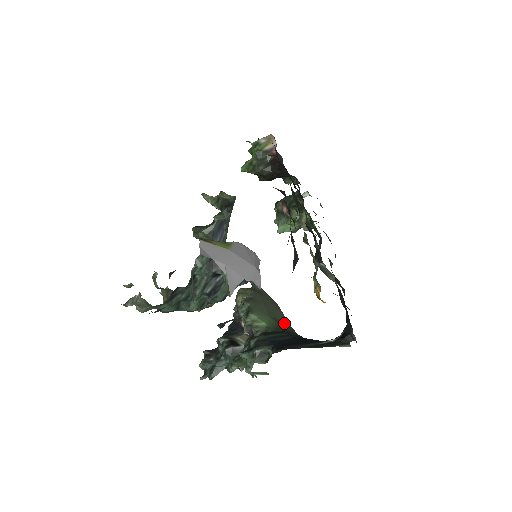
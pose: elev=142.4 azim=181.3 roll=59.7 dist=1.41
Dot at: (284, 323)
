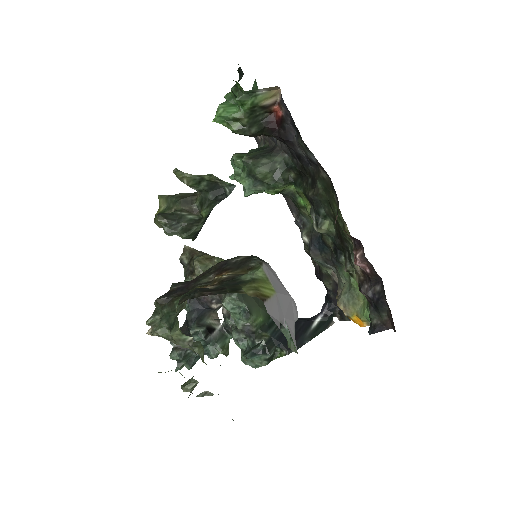
Dot at: occluded
